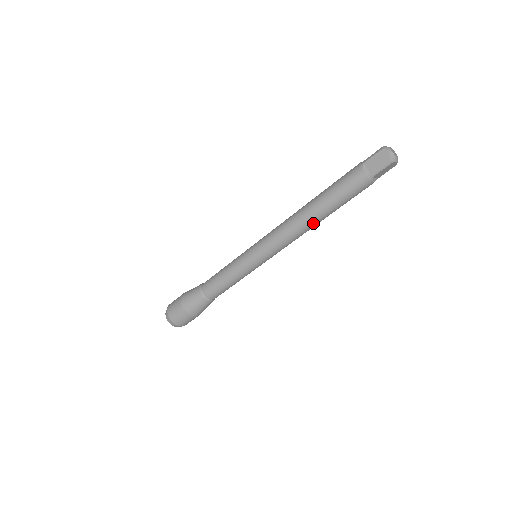
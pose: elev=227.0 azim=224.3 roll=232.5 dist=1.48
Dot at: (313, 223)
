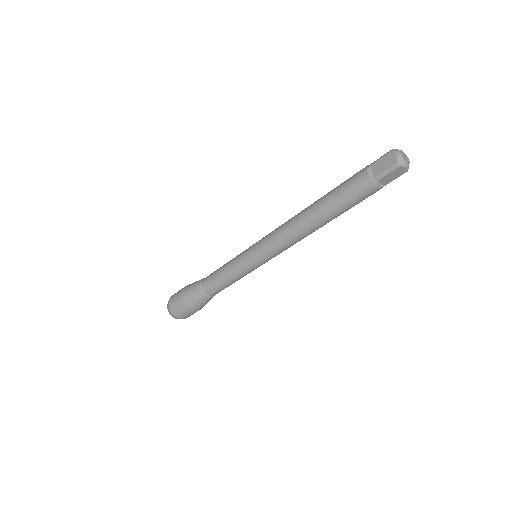
Dot at: (312, 226)
